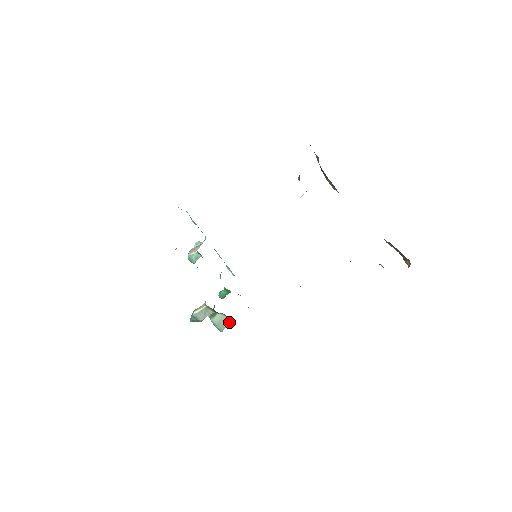
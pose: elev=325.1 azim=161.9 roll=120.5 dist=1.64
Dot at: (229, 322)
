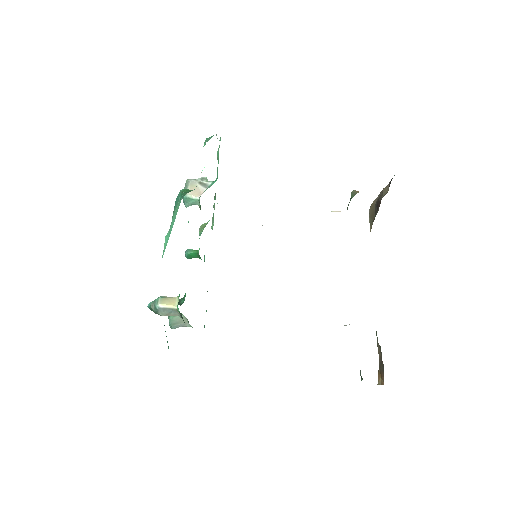
Dot at: (186, 326)
